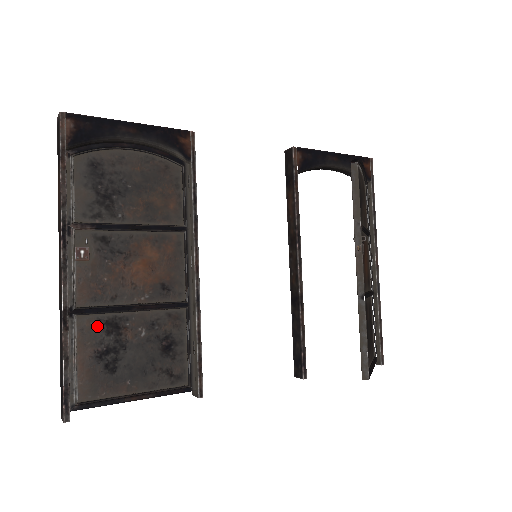
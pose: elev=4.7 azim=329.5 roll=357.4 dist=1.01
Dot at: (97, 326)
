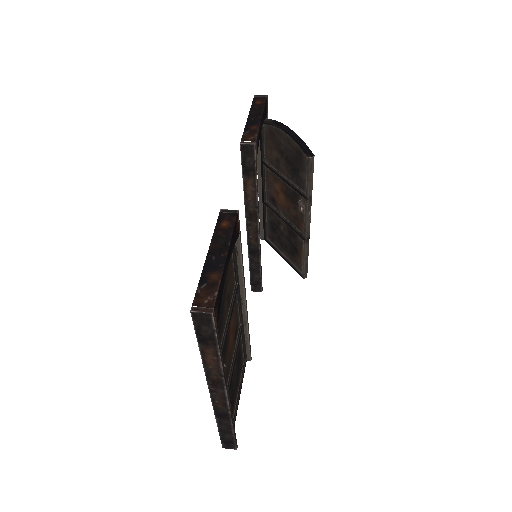
Dot at: occluded
